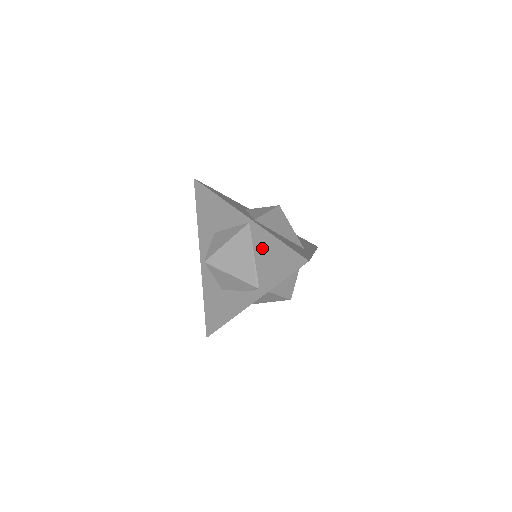
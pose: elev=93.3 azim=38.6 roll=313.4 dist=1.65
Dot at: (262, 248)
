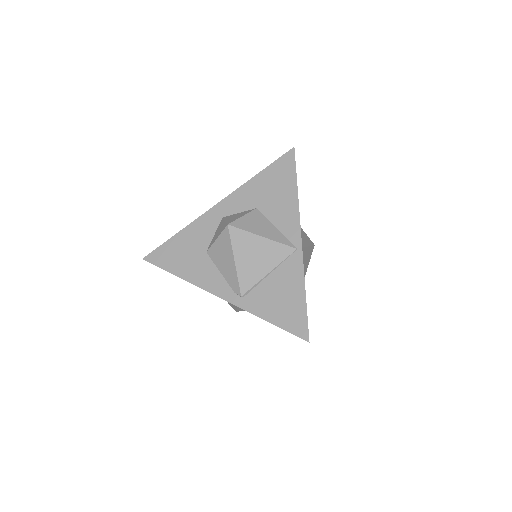
Dot at: (284, 280)
